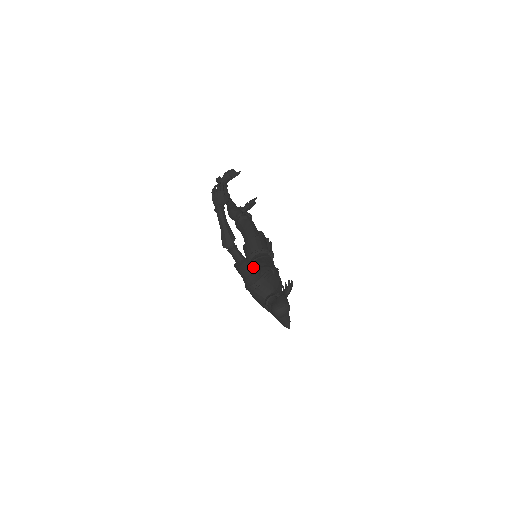
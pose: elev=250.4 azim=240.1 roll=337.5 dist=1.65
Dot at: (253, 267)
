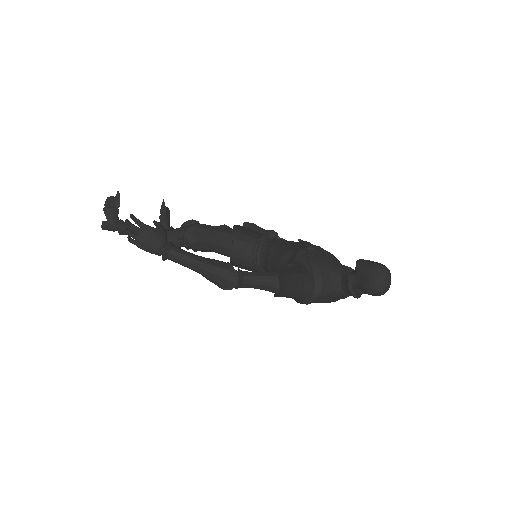
Dot at: (293, 271)
